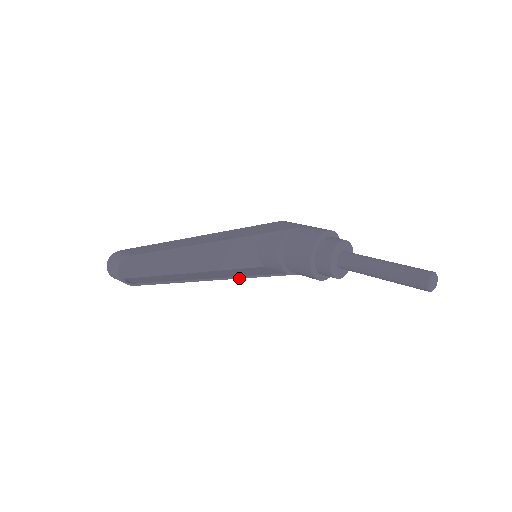
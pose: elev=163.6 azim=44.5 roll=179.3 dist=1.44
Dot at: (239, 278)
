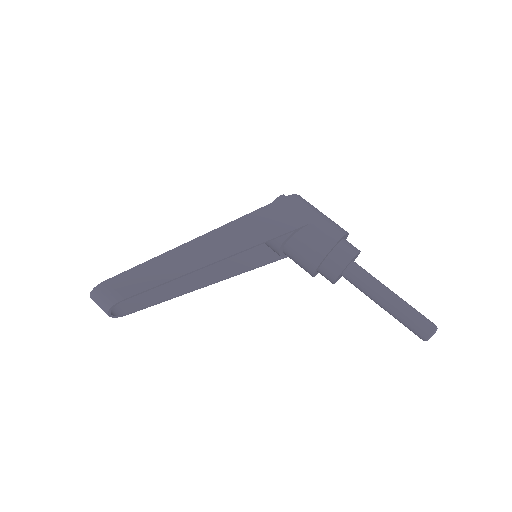
Dot at: occluded
